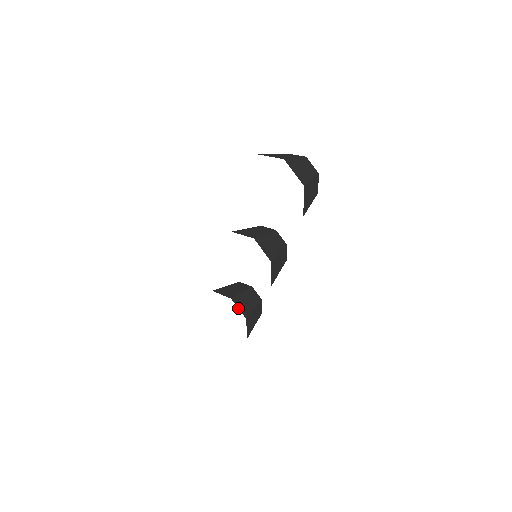
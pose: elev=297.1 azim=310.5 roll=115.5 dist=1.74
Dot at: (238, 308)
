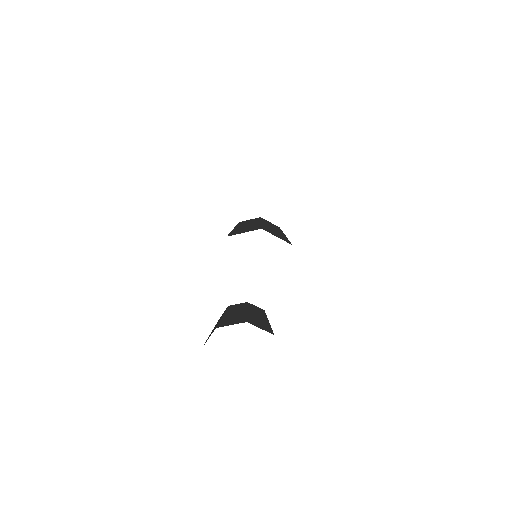
Dot at: (260, 328)
